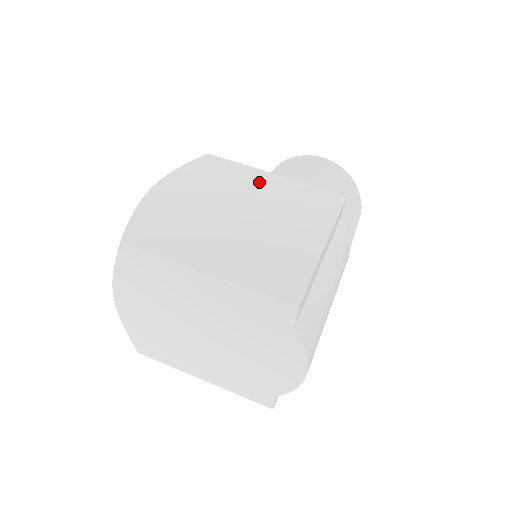
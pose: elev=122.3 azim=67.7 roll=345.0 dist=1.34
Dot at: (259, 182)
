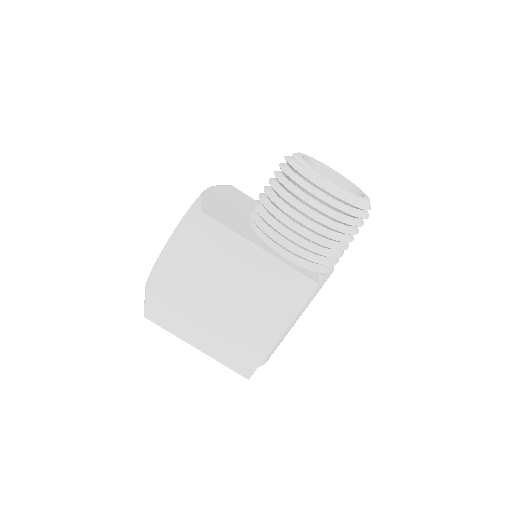
Dot at: (244, 260)
